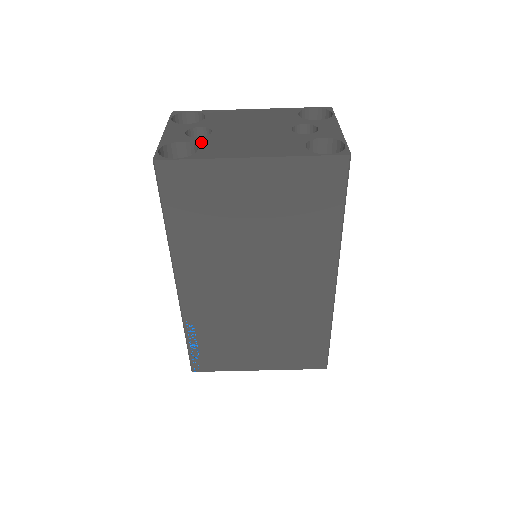
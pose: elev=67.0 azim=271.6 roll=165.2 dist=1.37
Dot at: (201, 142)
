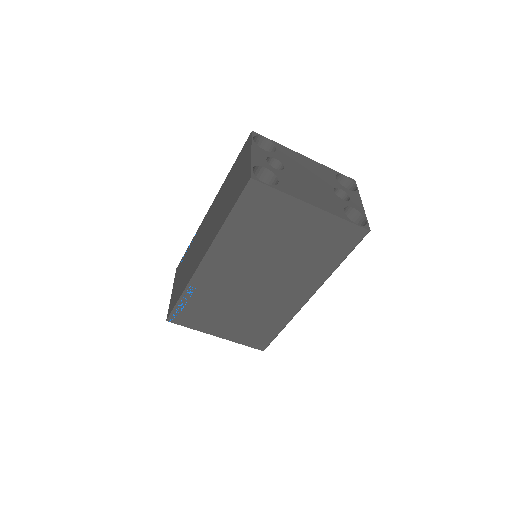
Dot at: (279, 175)
